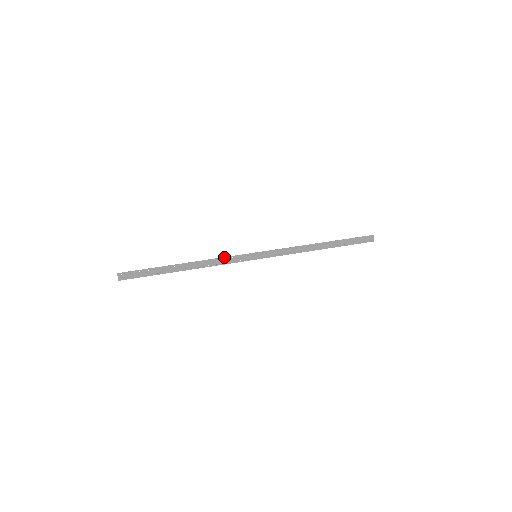
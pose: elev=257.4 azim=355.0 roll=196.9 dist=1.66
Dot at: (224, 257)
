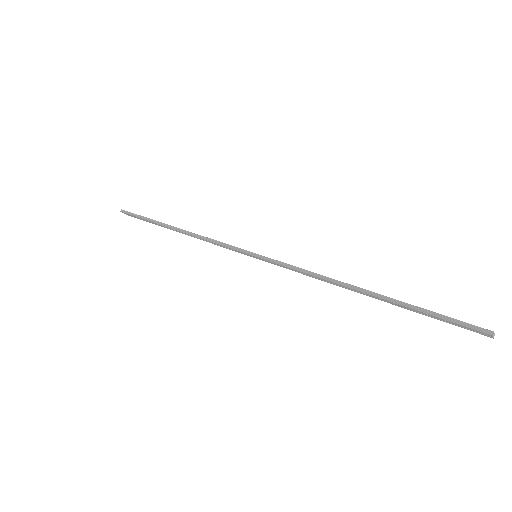
Dot at: (213, 242)
